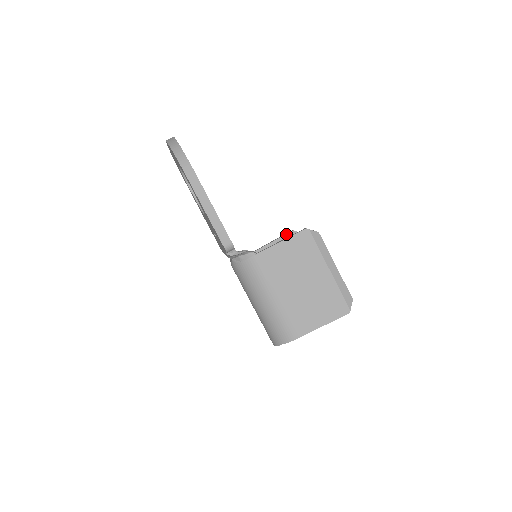
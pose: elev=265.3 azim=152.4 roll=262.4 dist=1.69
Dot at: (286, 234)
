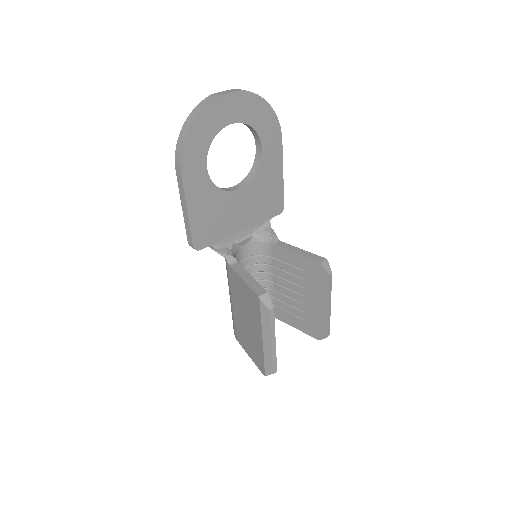
Dot at: (312, 259)
